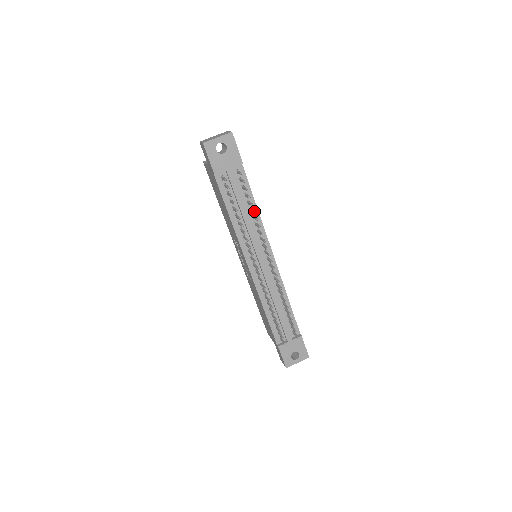
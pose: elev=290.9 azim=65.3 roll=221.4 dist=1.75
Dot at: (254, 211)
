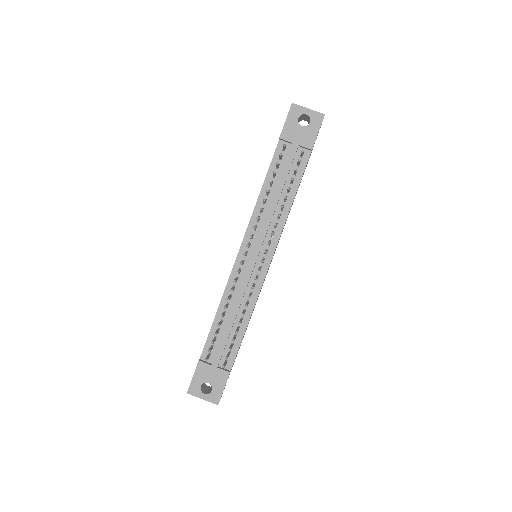
Dot at: occluded
